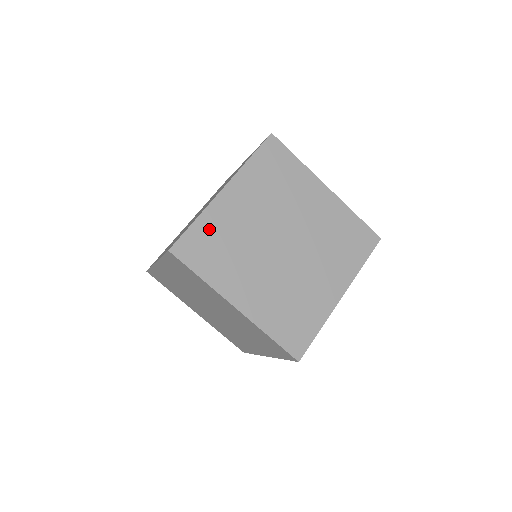
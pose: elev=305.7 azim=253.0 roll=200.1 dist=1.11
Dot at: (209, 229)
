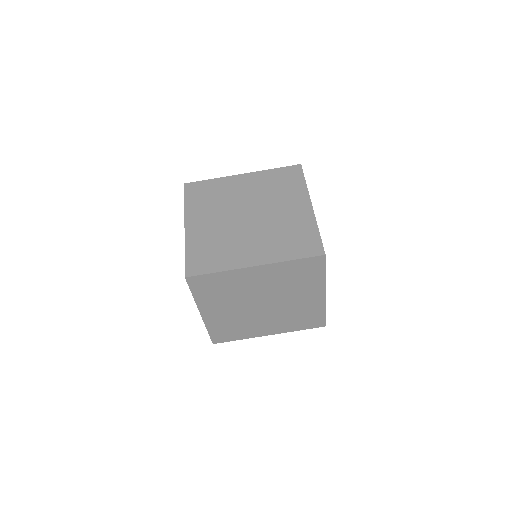
Dot at: (214, 186)
